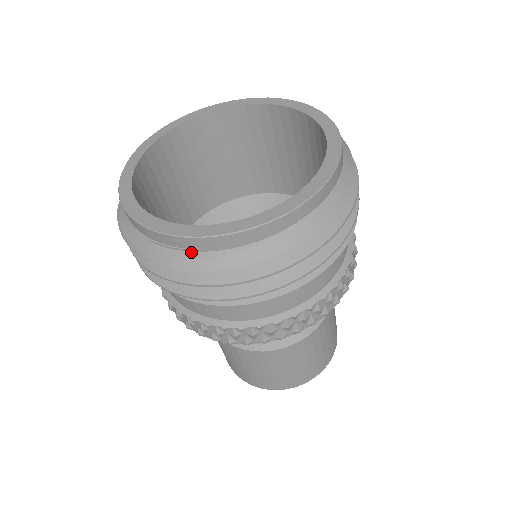
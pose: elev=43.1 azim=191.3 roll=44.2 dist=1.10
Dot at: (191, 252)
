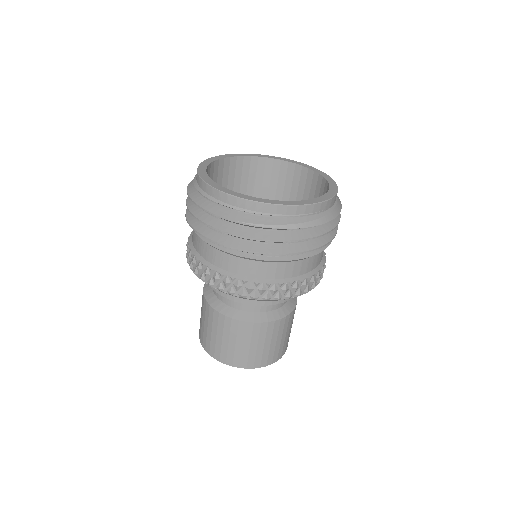
Dot at: (320, 213)
